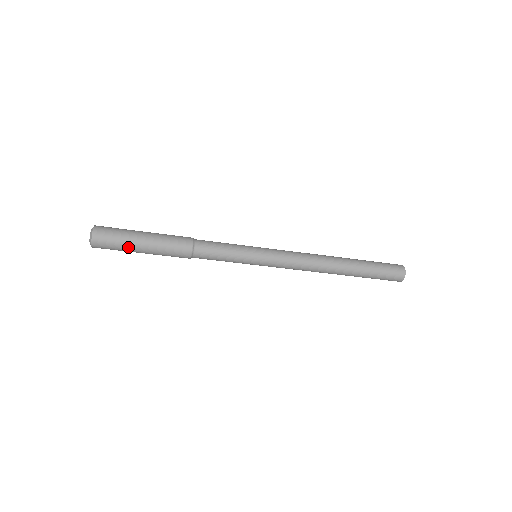
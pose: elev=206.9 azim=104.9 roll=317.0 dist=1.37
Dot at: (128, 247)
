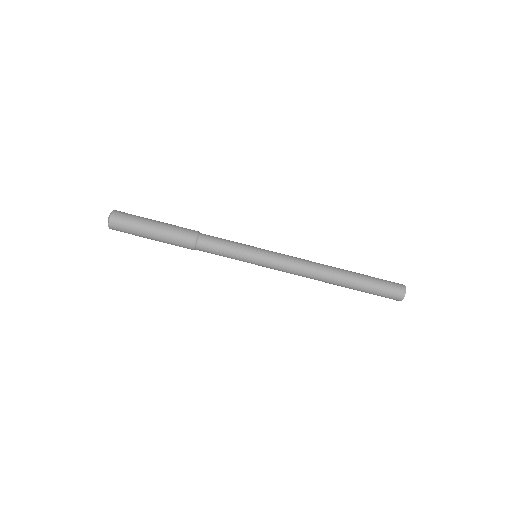
Dot at: (139, 231)
